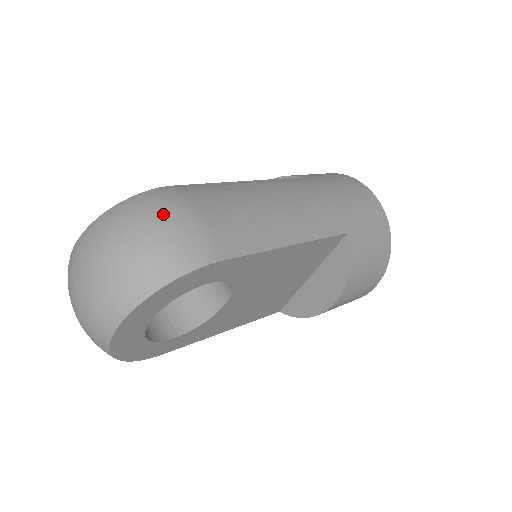
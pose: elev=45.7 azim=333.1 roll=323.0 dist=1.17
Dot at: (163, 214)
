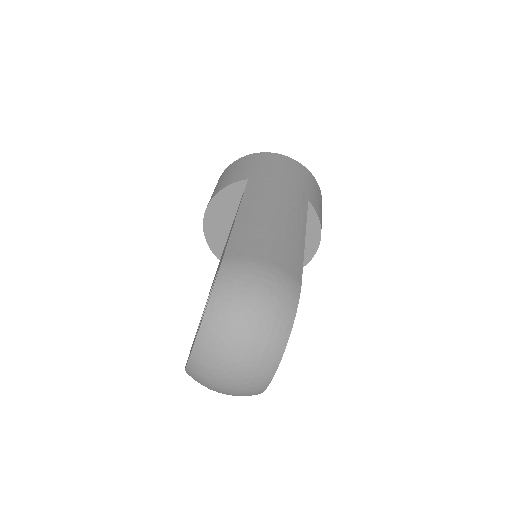
Dot at: (254, 283)
